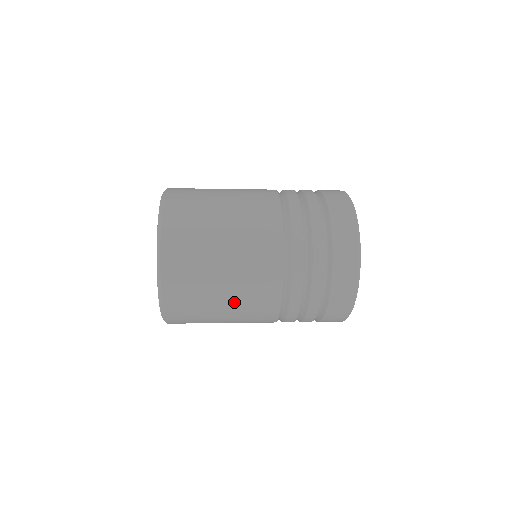
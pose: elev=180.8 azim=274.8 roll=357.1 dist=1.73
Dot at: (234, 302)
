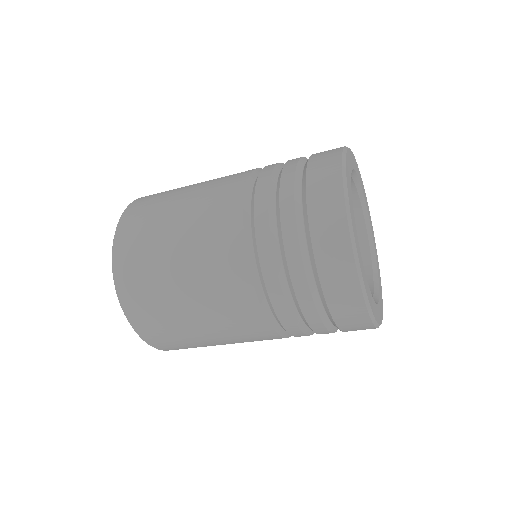
Dot at: (193, 281)
